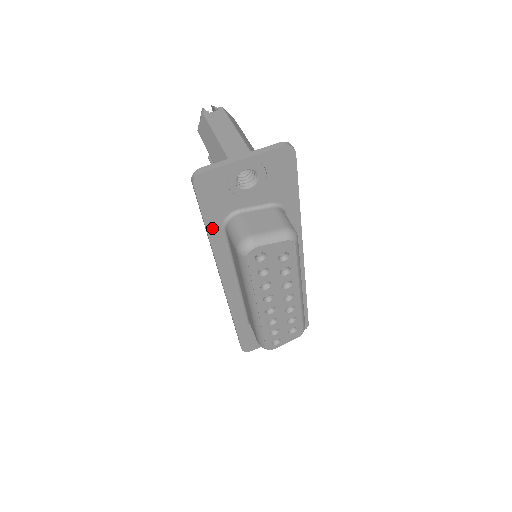
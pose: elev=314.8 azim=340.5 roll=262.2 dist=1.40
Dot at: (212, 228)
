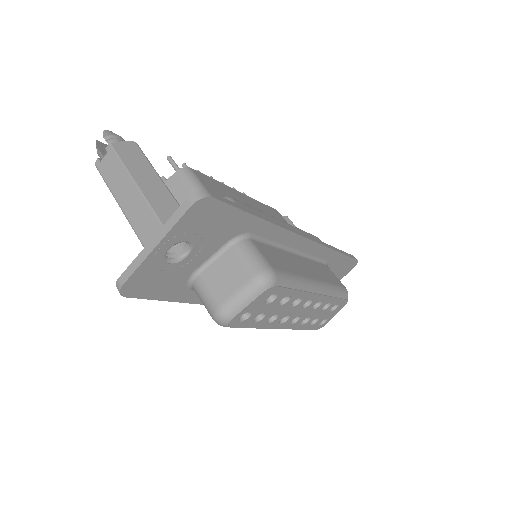
Dot at: (181, 297)
